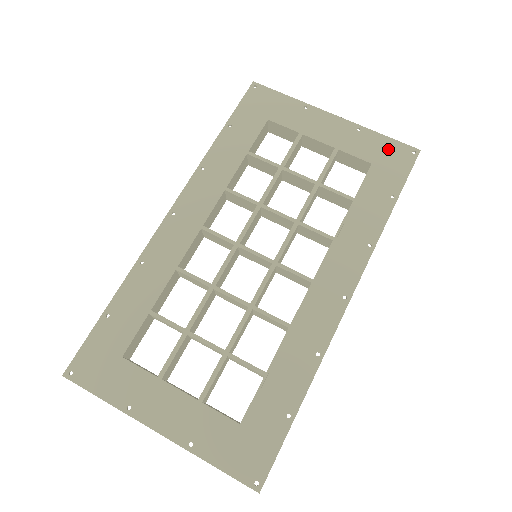
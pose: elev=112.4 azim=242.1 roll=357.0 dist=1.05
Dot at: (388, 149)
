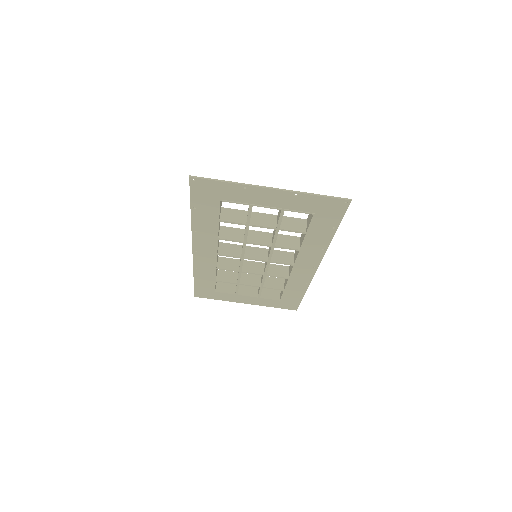
Dot at: (324, 204)
